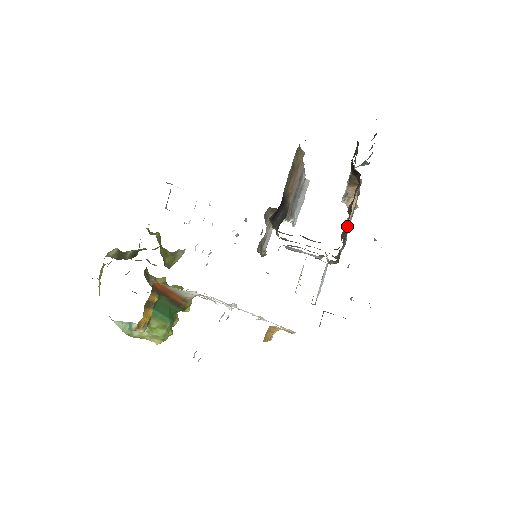
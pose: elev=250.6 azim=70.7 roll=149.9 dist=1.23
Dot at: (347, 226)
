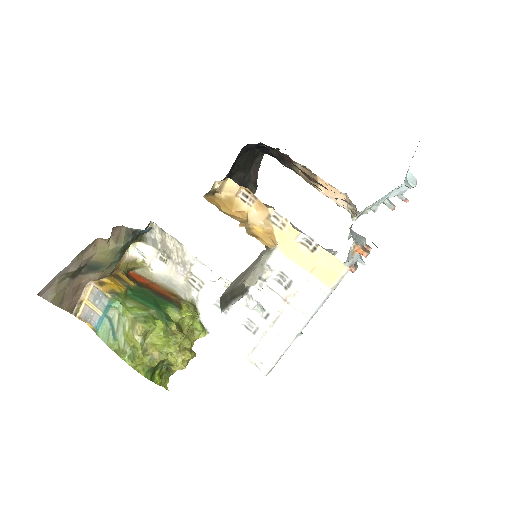
Dot at: occluded
